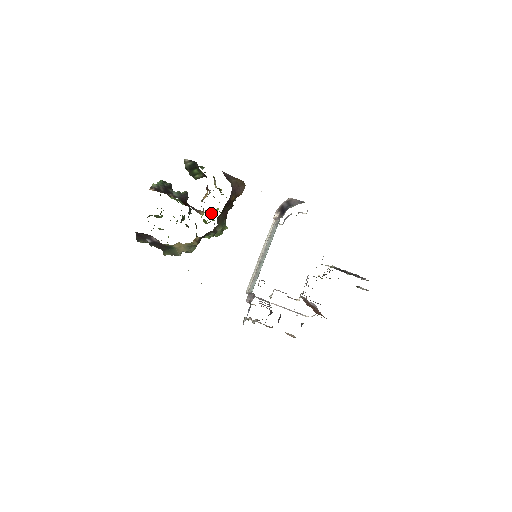
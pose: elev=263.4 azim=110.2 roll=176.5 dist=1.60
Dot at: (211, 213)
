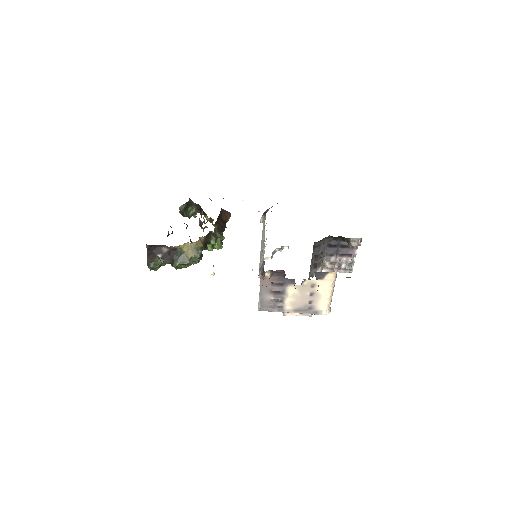
Dot at: occluded
